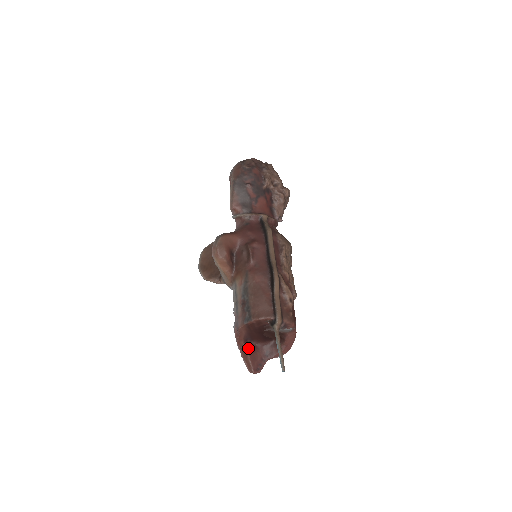
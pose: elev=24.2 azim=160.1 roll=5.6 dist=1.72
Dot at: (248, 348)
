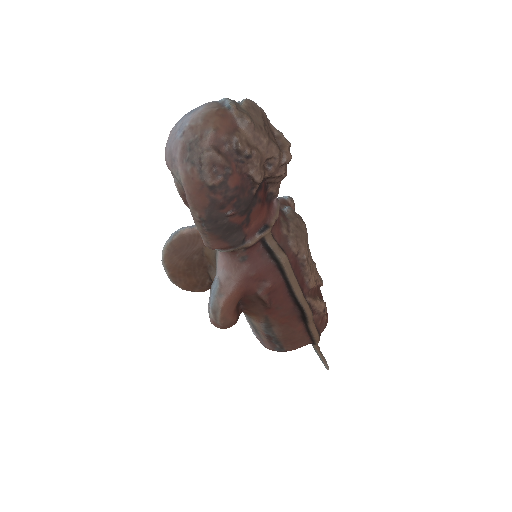
Dot at: occluded
